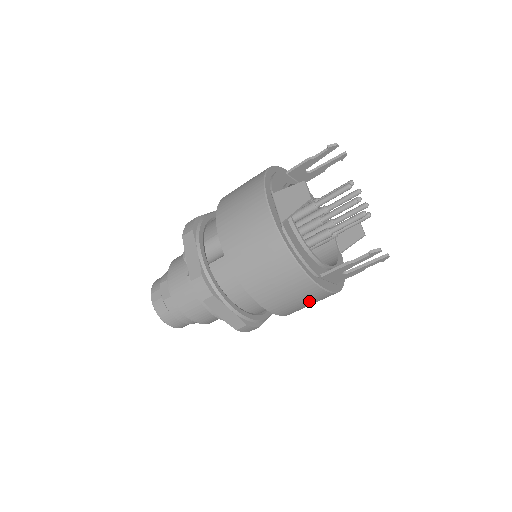
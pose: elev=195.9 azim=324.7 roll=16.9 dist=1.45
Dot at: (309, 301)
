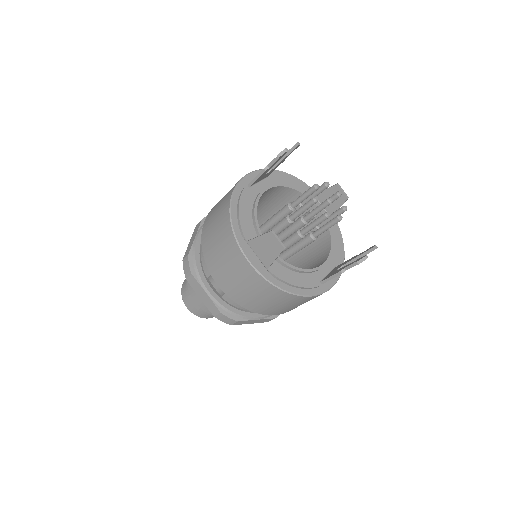
Dot at: occluded
